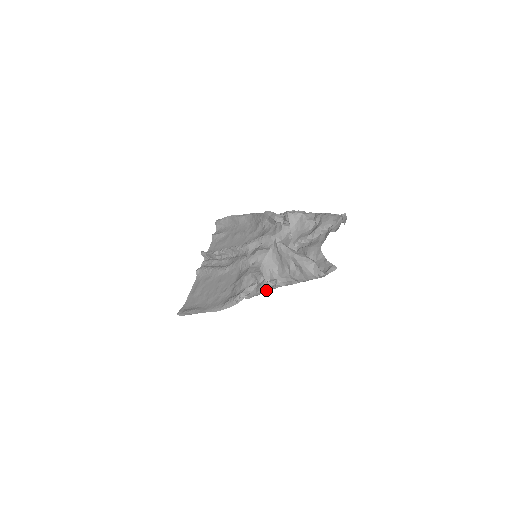
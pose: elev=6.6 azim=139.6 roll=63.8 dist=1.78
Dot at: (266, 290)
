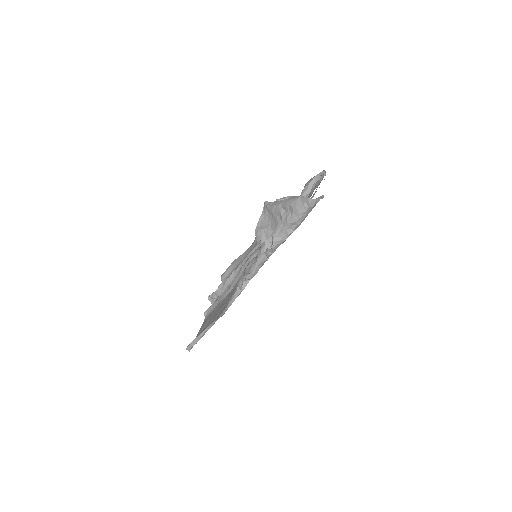
Dot at: (265, 254)
